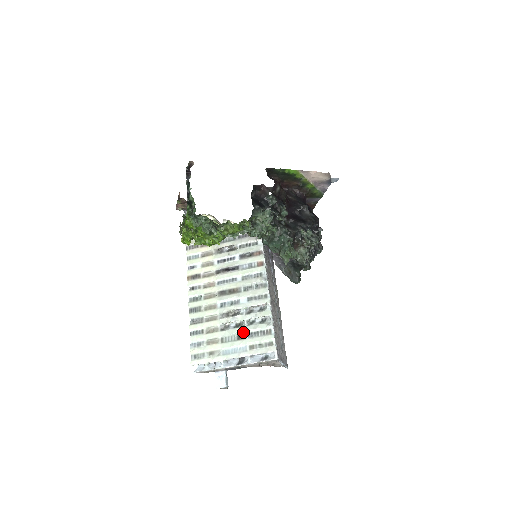
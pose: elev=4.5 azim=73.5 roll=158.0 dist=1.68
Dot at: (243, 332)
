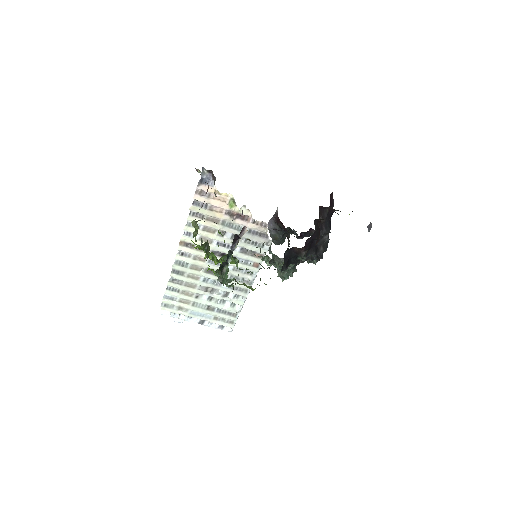
Dot at: (214, 307)
